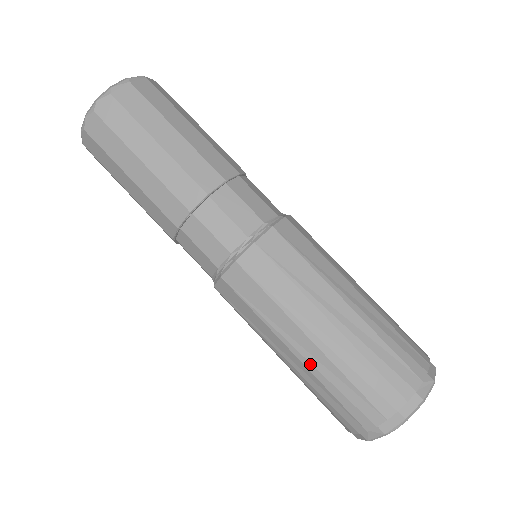
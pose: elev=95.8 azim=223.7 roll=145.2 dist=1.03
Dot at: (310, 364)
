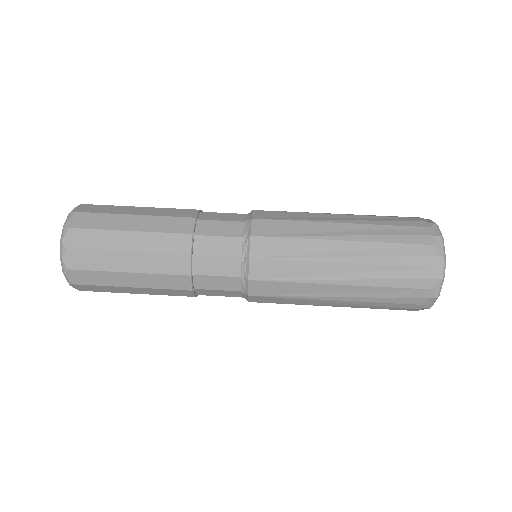
Dot at: (356, 280)
